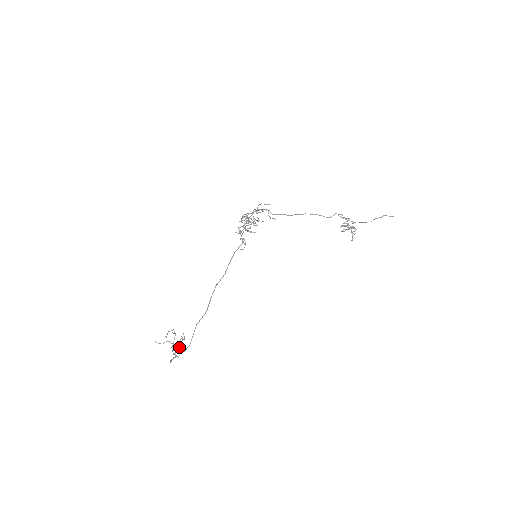
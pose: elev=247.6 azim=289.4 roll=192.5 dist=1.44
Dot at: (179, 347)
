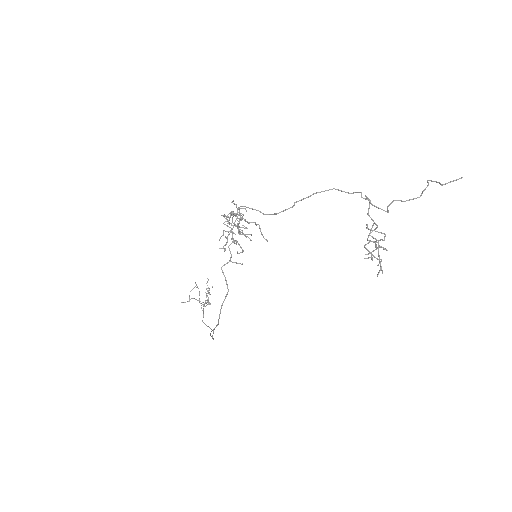
Dot at: occluded
